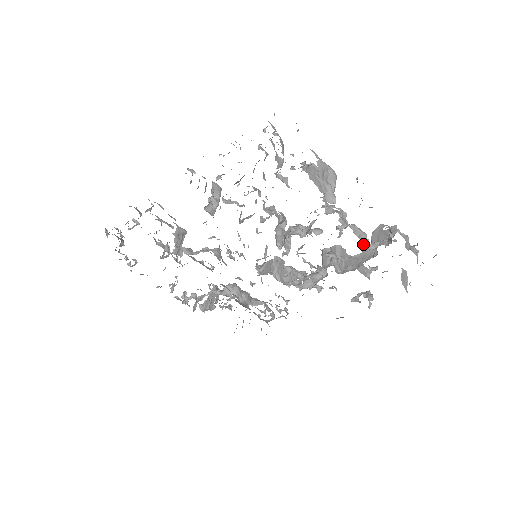
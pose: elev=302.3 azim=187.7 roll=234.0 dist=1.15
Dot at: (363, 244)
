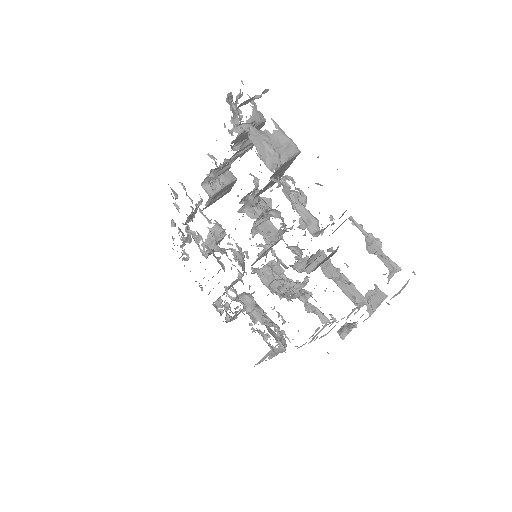
Dot at: (309, 230)
